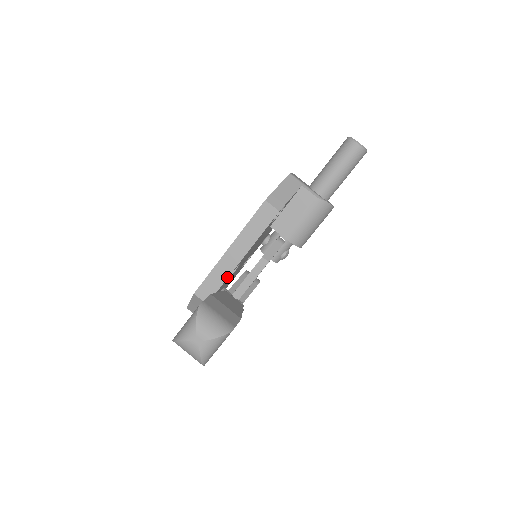
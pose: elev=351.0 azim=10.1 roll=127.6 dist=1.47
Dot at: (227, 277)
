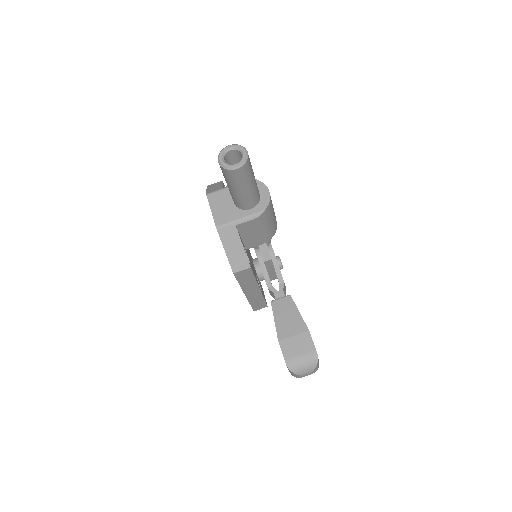
Dot at: (262, 297)
